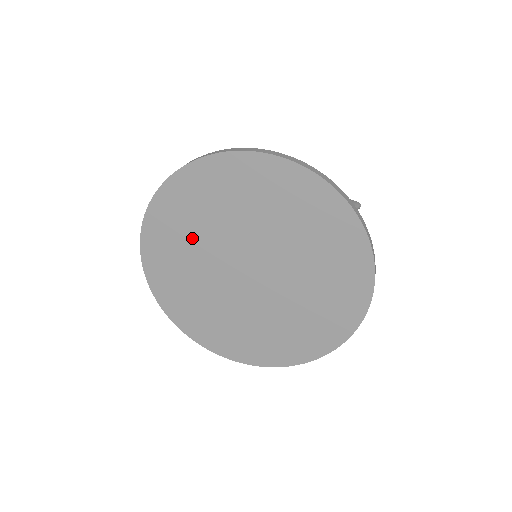
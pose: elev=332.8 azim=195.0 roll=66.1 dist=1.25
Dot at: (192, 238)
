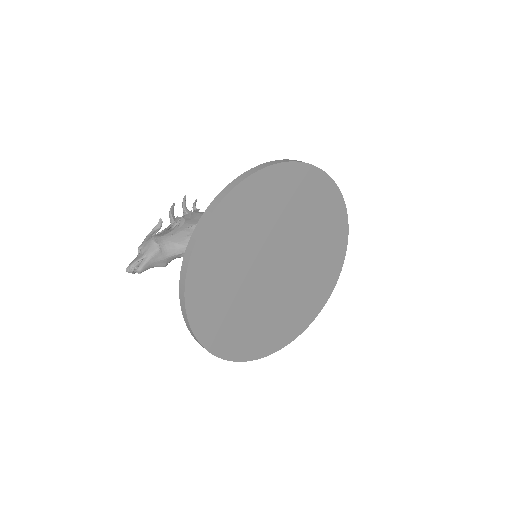
Dot at: (264, 219)
